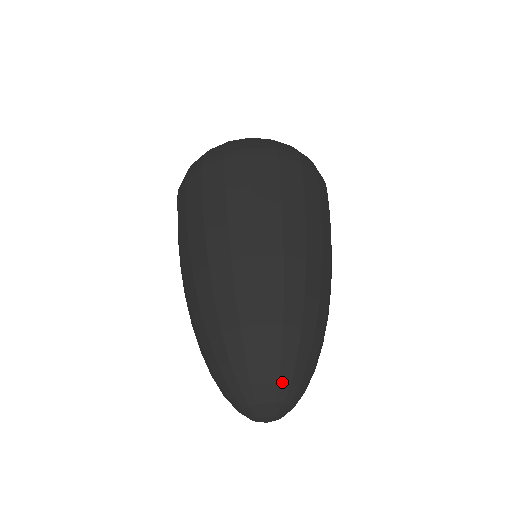
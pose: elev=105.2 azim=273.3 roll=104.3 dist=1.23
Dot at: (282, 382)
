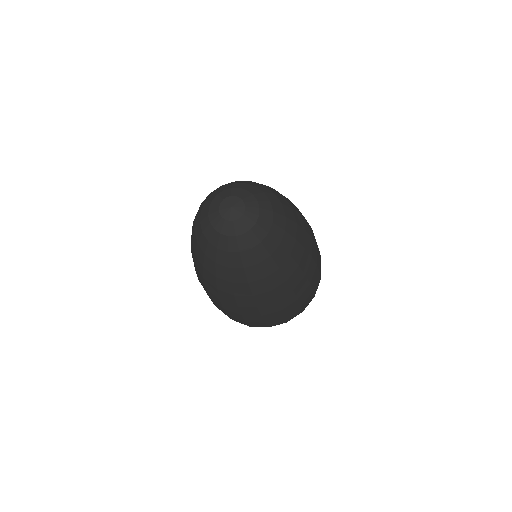
Dot at: (258, 188)
